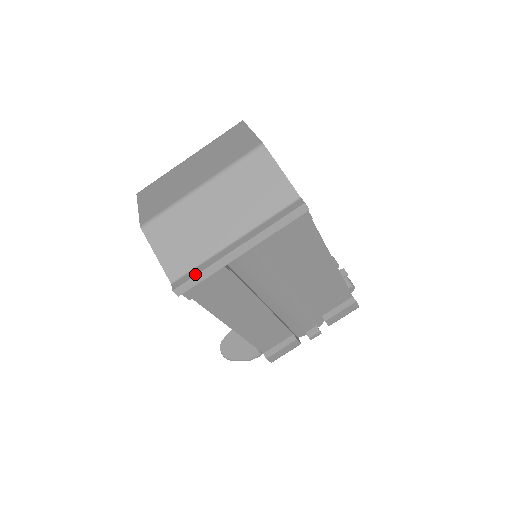
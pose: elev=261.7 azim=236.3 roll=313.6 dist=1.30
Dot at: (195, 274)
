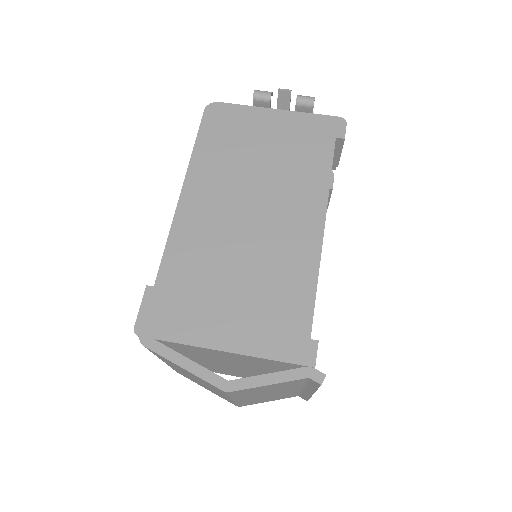
Dot at: (308, 399)
